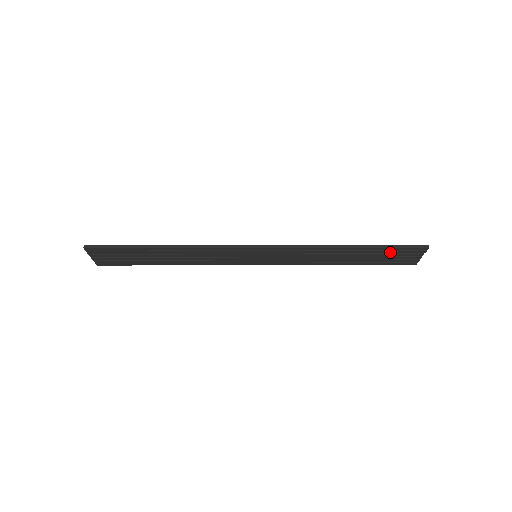
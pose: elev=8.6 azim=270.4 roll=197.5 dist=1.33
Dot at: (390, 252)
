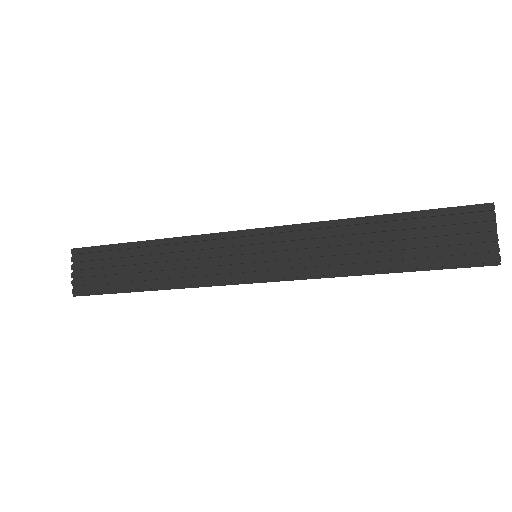
Dot at: (439, 223)
